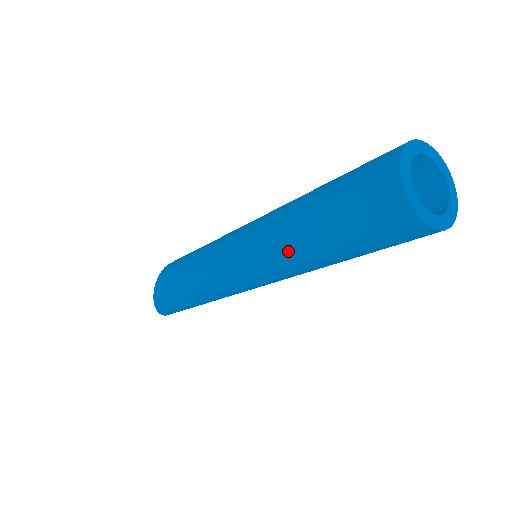
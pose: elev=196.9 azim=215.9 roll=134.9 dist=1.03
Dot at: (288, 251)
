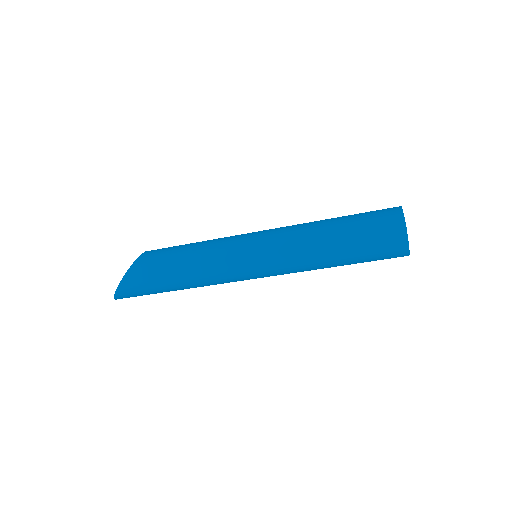
Dot at: (310, 249)
